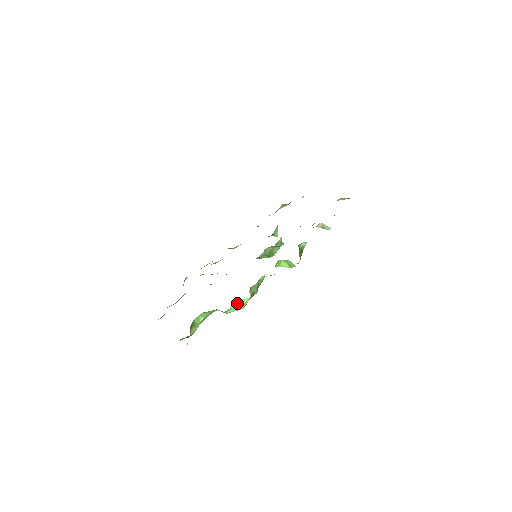
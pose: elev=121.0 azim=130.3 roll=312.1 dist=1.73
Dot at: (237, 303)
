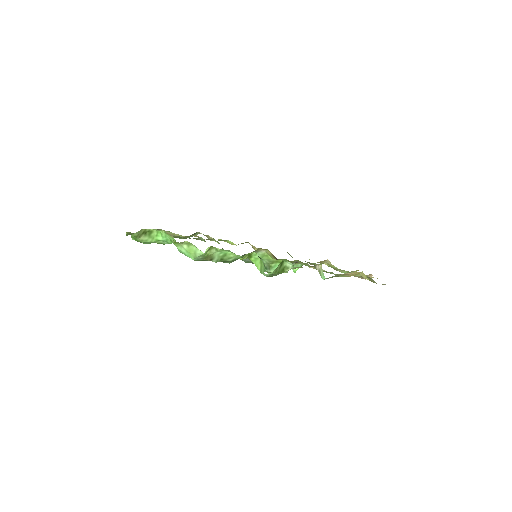
Dot at: (191, 246)
